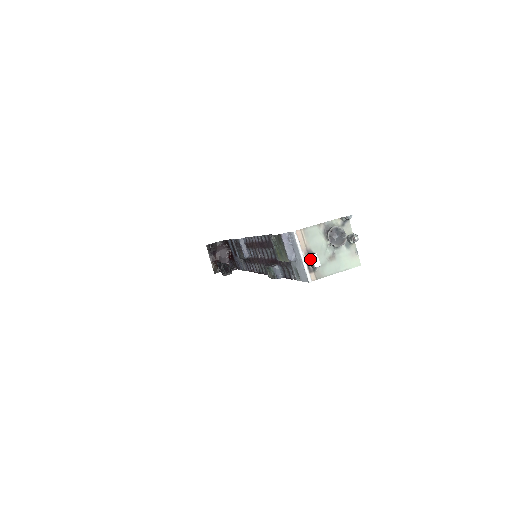
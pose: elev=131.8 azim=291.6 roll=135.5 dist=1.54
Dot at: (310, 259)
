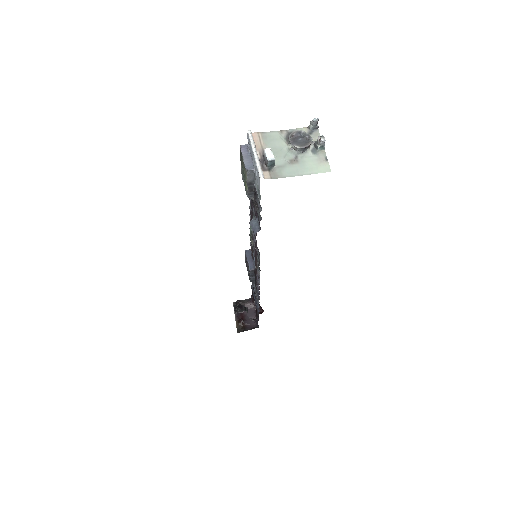
Dot at: (264, 156)
